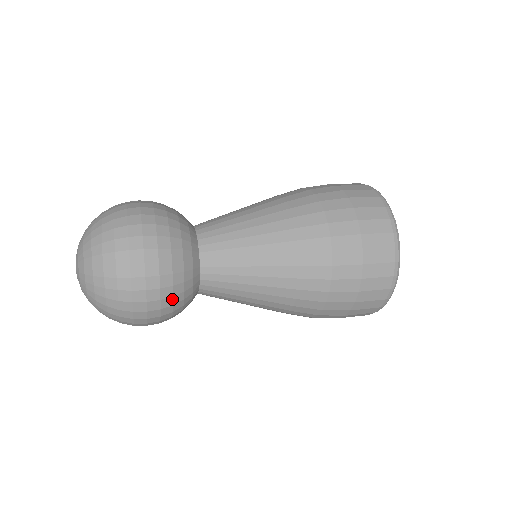
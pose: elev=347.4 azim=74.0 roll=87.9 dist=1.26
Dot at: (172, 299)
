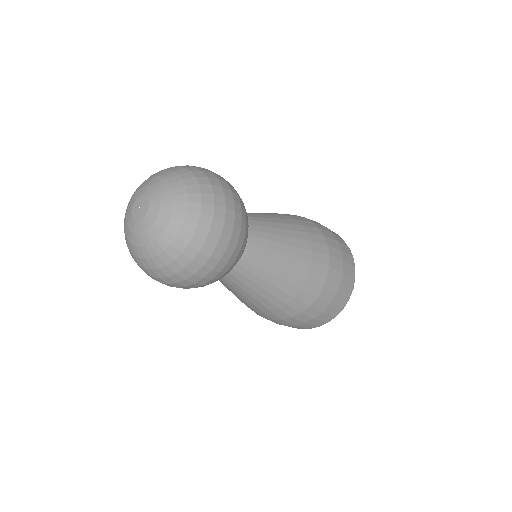
Dot at: (216, 280)
